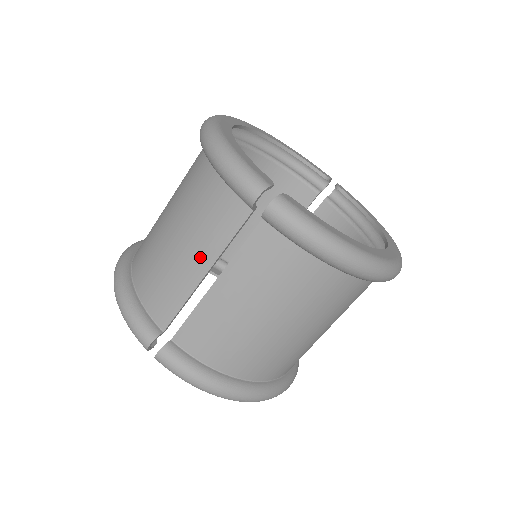
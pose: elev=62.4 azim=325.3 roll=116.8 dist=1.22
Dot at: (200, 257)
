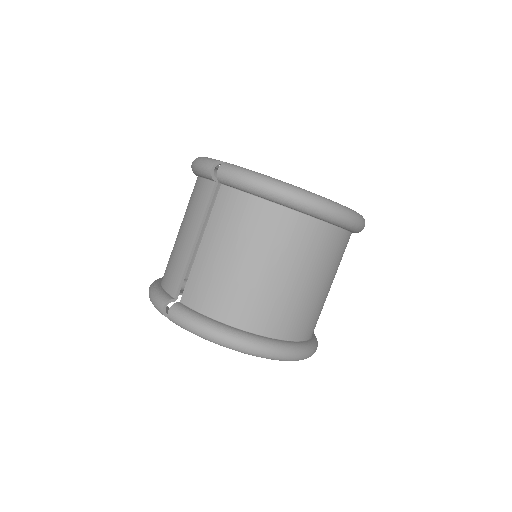
Dot at: (191, 231)
